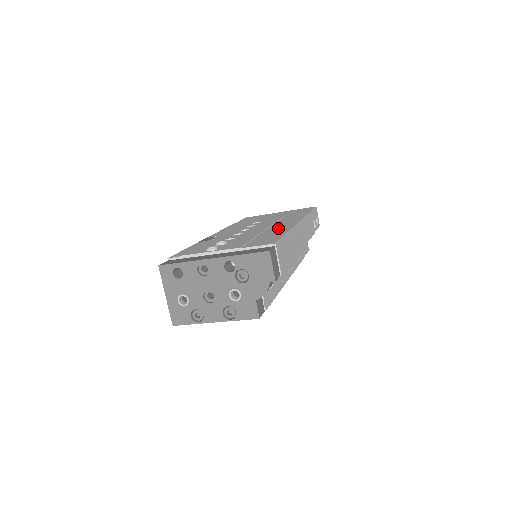
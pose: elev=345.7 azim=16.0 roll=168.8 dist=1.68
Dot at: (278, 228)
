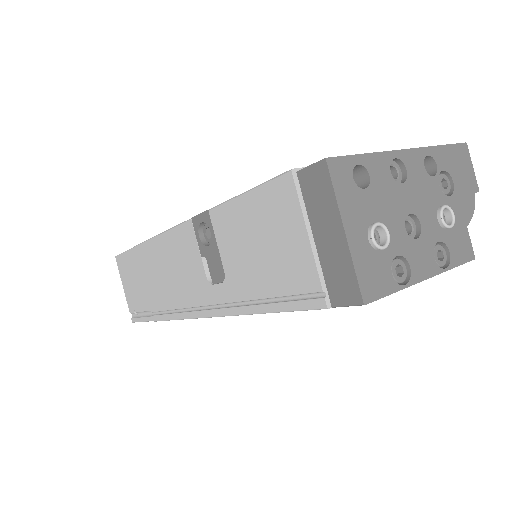
Dot at: occluded
